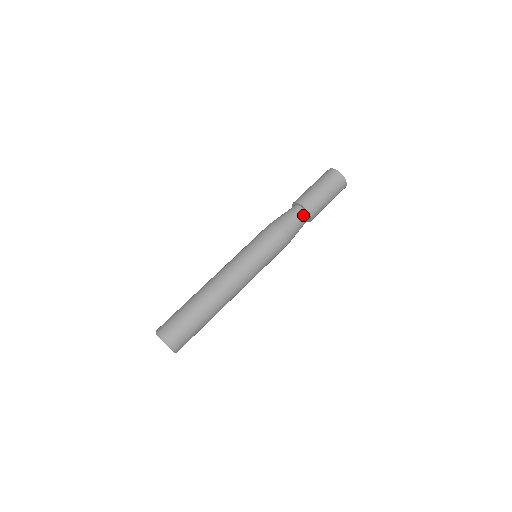
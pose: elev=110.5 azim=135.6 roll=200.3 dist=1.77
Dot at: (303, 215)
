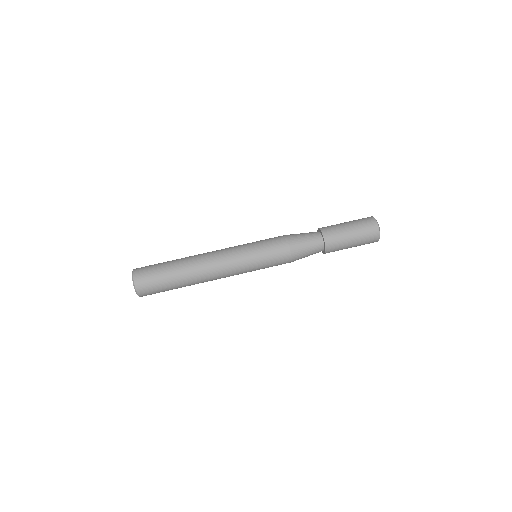
Dot at: (319, 243)
